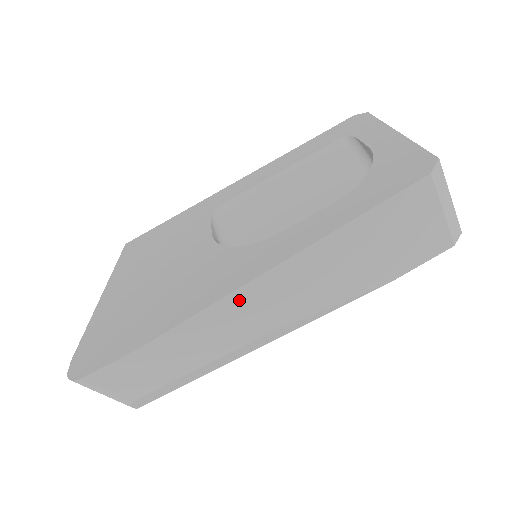
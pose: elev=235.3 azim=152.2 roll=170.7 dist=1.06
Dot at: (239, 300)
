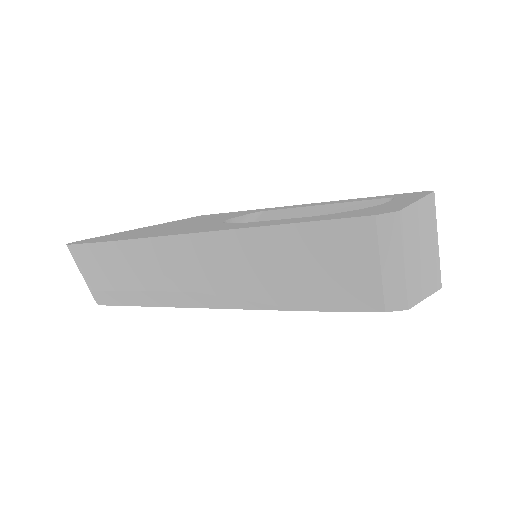
Dot at: (179, 245)
